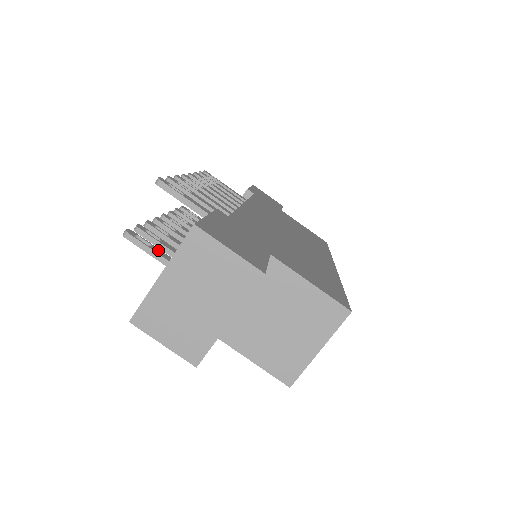
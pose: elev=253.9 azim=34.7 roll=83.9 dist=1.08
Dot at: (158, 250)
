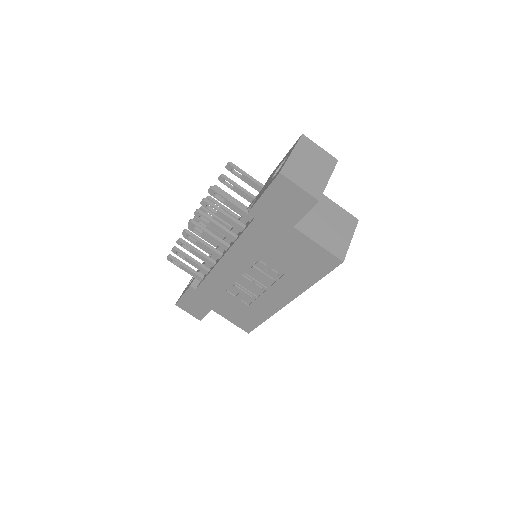
Dot at: (230, 203)
